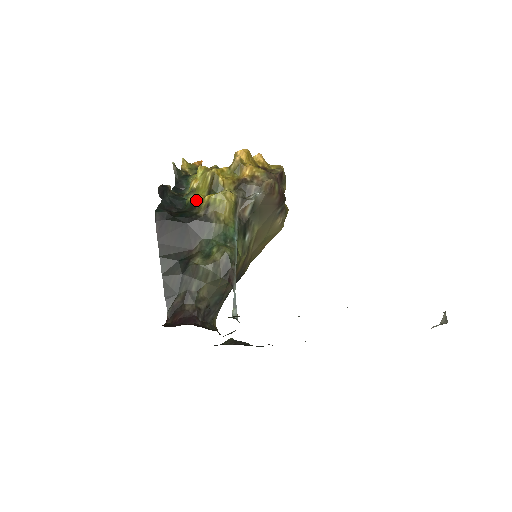
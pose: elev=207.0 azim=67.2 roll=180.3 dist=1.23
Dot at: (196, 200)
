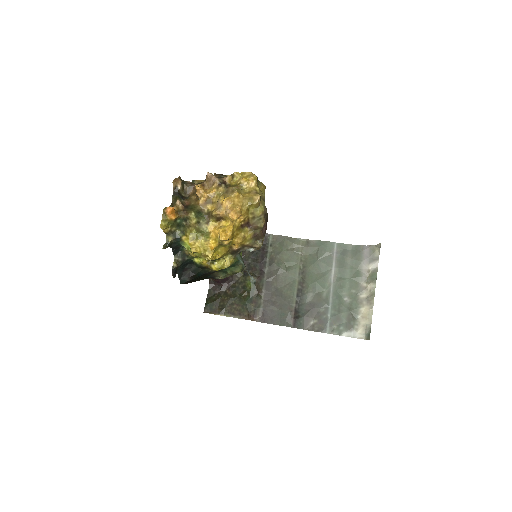
Dot at: (203, 265)
